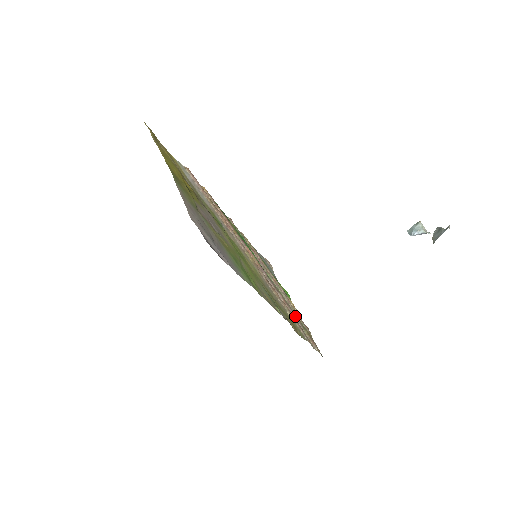
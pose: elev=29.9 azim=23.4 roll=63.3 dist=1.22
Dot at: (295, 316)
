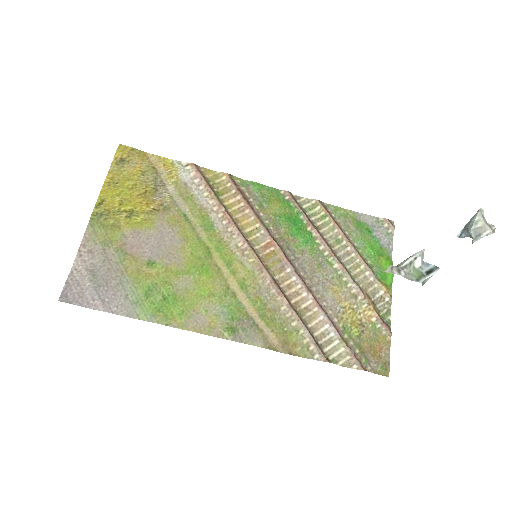
Dot at: (329, 322)
